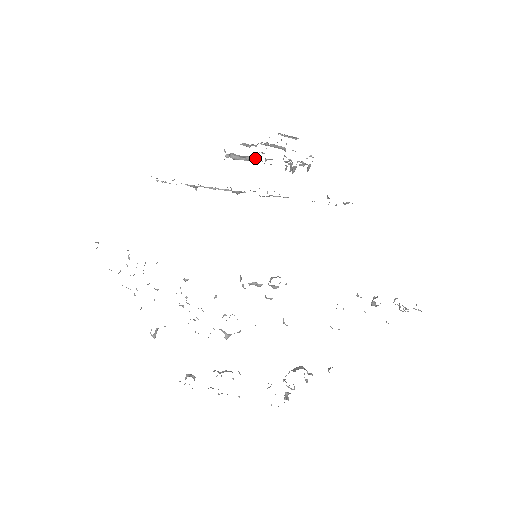
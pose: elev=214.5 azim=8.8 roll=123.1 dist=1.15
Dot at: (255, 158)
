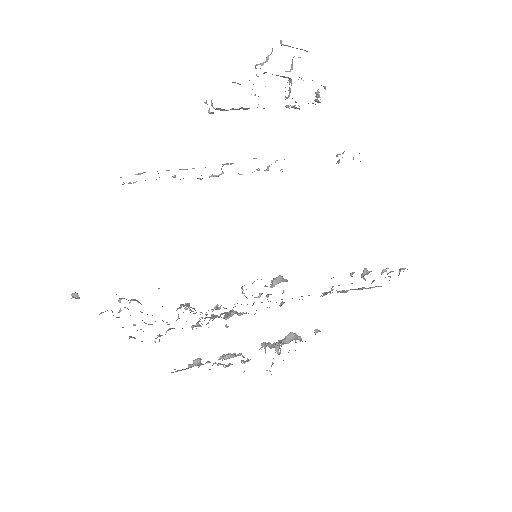
Dot at: occluded
